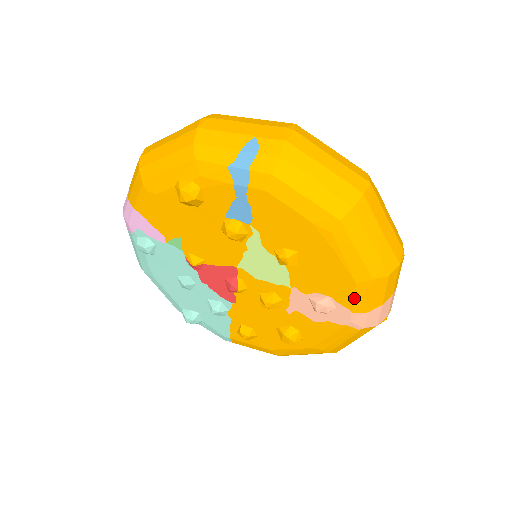
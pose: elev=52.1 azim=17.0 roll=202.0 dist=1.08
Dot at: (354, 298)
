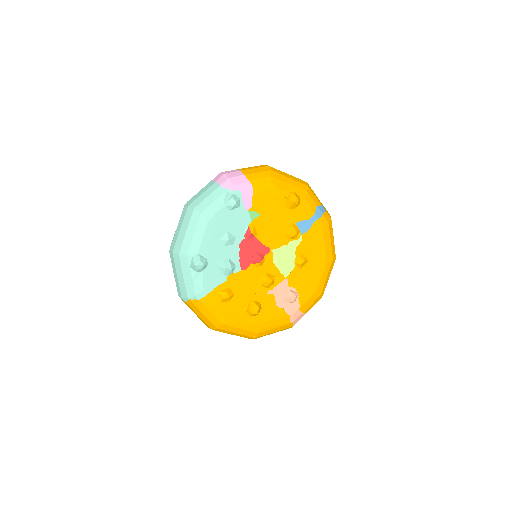
Dot at: (308, 300)
